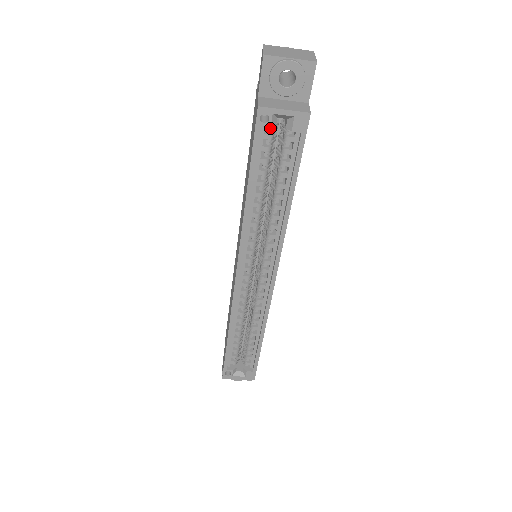
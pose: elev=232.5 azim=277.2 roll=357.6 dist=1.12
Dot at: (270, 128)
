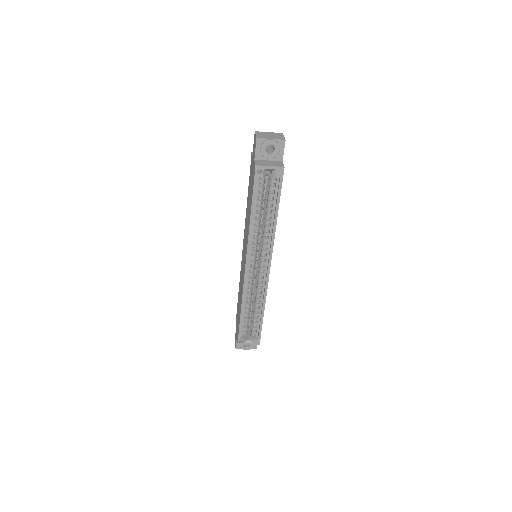
Dot at: (263, 176)
